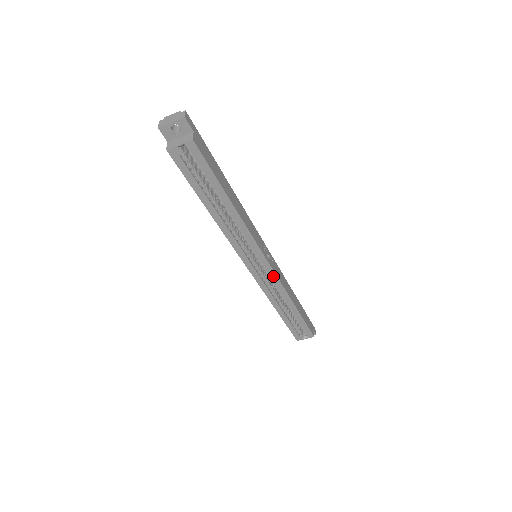
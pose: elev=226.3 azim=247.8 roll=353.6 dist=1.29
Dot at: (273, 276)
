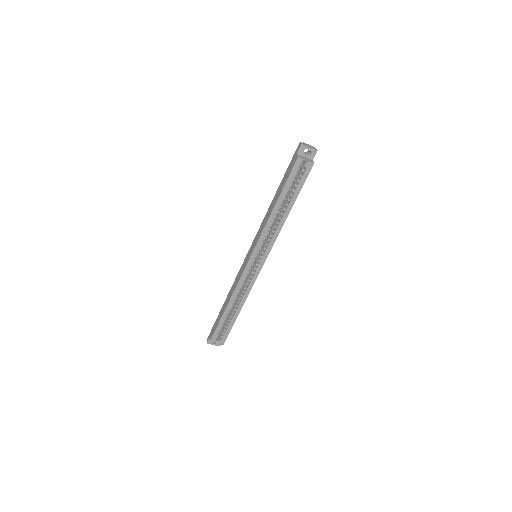
Dot at: (255, 276)
